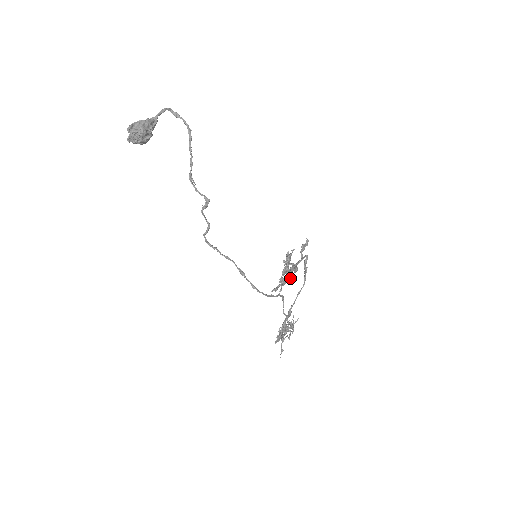
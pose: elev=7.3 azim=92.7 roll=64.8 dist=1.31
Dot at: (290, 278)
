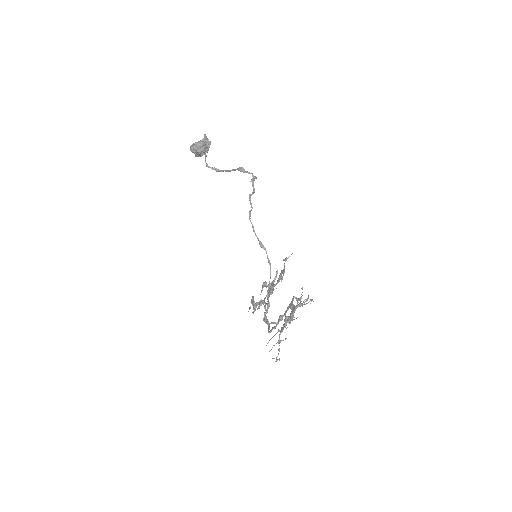
Dot at: (276, 288)
